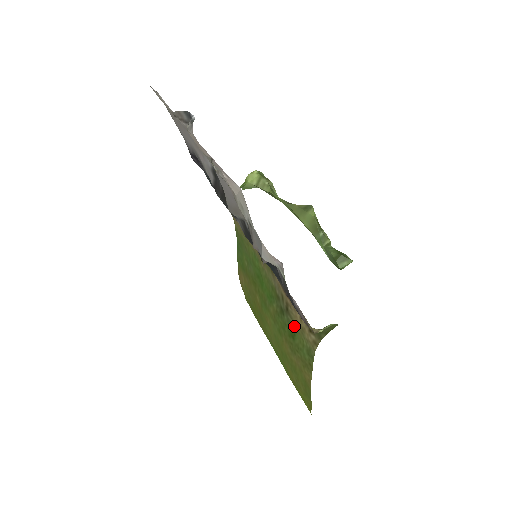
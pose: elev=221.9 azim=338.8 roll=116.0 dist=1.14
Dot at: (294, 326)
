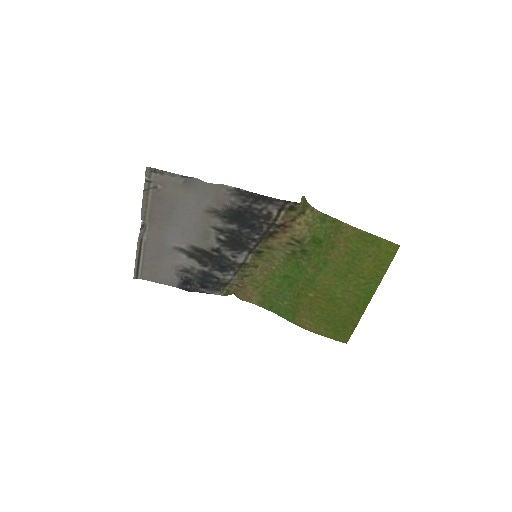
Dot at: (310, 237)
